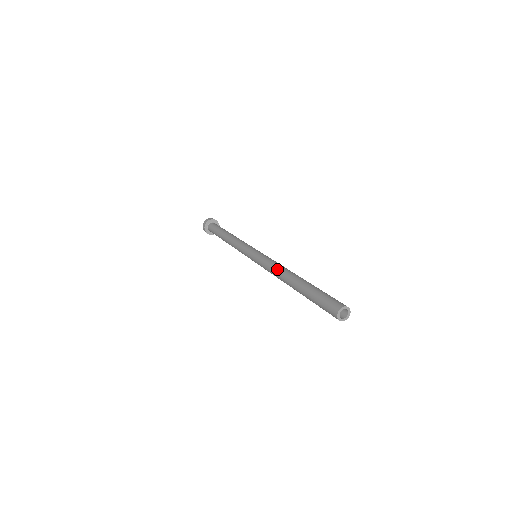
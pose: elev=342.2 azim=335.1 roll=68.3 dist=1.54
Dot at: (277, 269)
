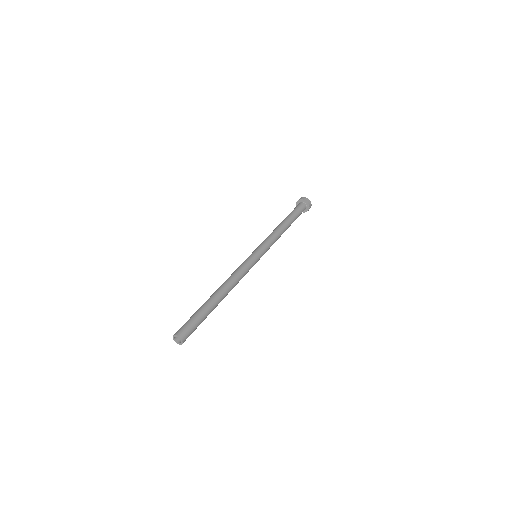
Dot at: (227, 279)
